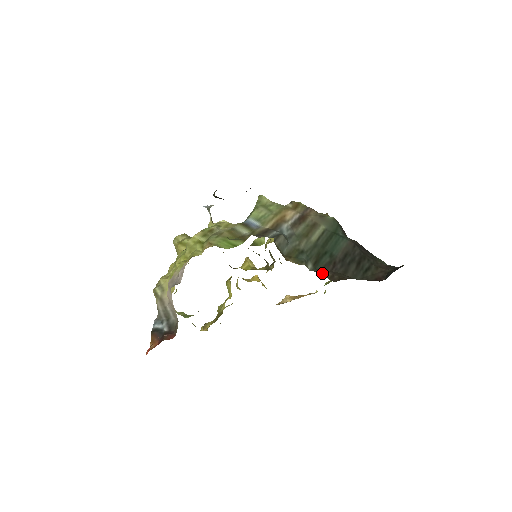
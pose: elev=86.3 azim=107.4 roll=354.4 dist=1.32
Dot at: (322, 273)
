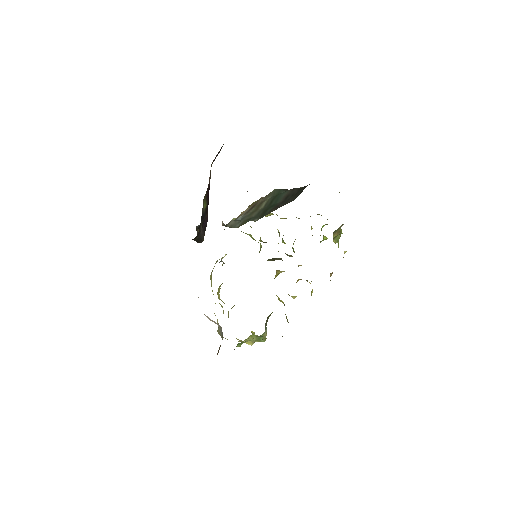
Dot at: occluded
